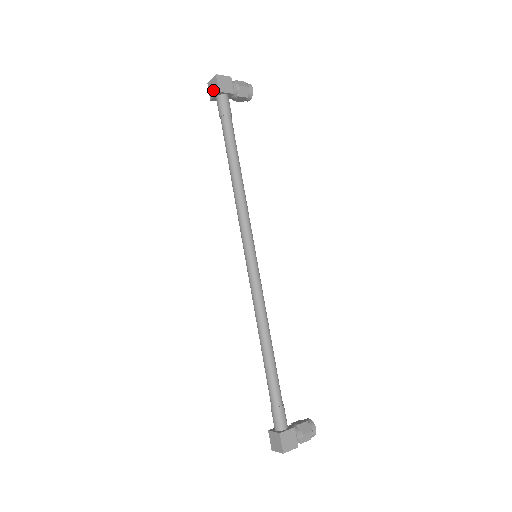
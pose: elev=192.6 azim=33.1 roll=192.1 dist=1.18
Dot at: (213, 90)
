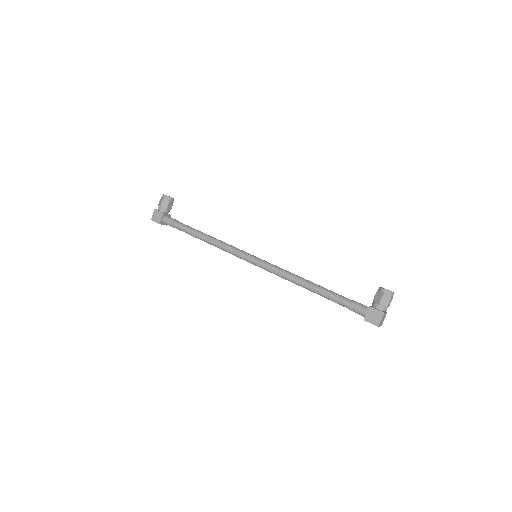
Dot at: occluded
